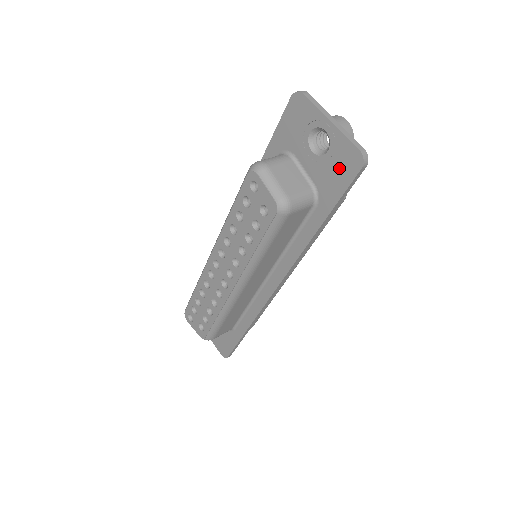
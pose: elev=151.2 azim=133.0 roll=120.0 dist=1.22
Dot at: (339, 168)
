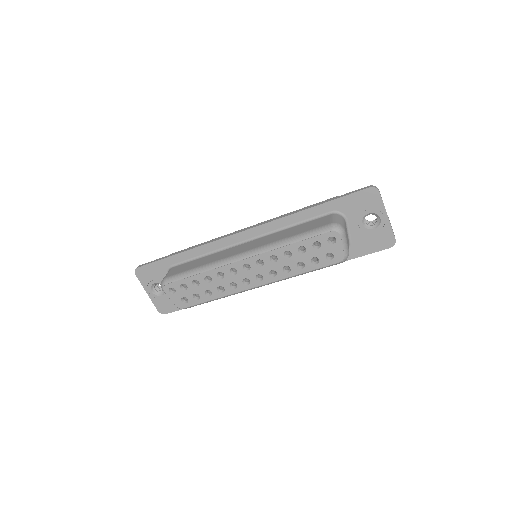
Dot at: (376, 241)
